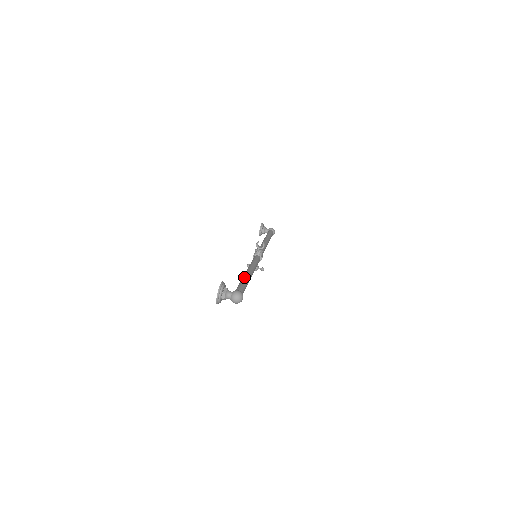
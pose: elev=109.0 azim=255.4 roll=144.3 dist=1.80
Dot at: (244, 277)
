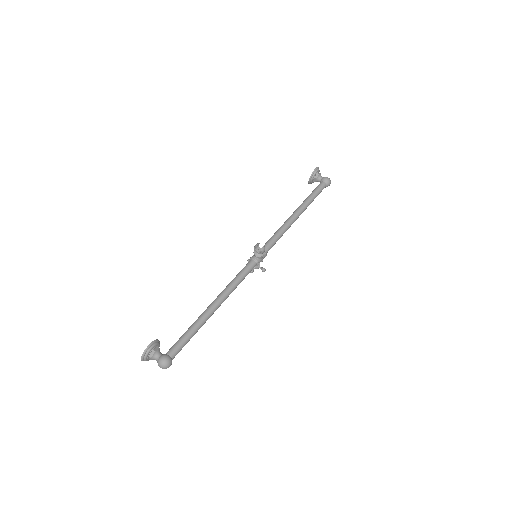
Dot at: (198, 320)
